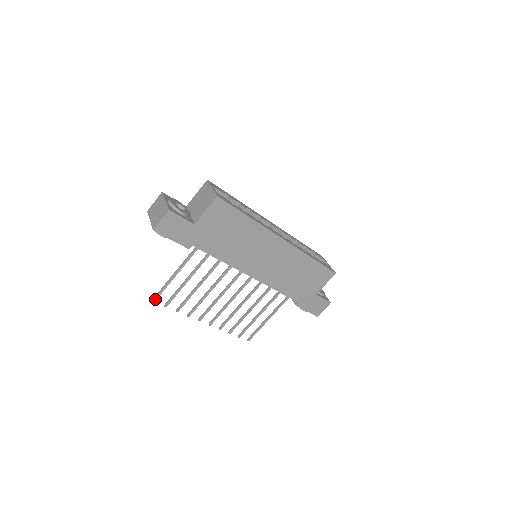
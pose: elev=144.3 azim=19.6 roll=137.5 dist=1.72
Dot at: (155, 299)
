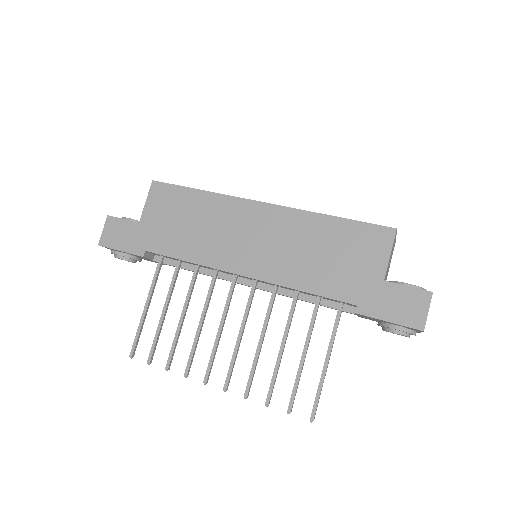
Dot at: (132, 352)
